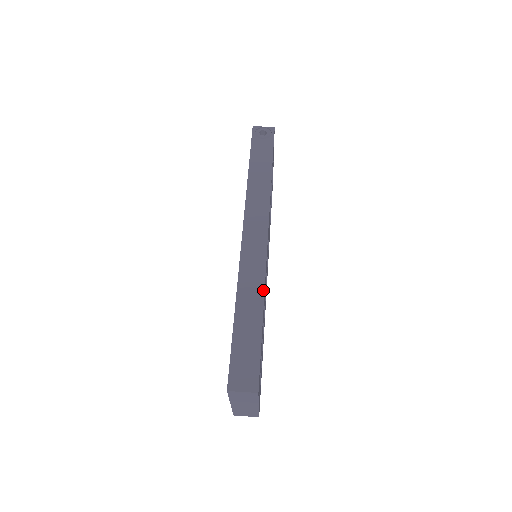
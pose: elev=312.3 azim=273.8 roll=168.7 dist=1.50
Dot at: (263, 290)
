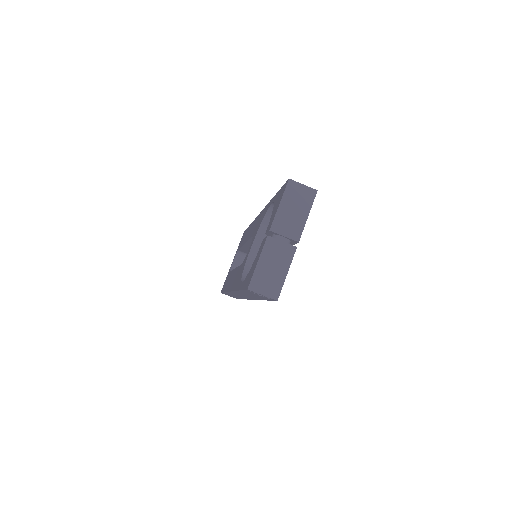
Dot at: occluded
